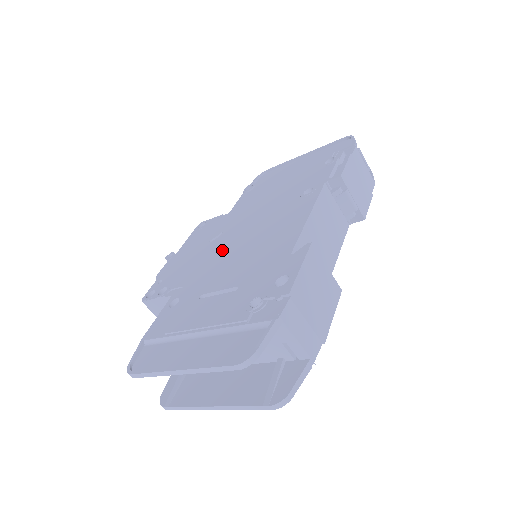
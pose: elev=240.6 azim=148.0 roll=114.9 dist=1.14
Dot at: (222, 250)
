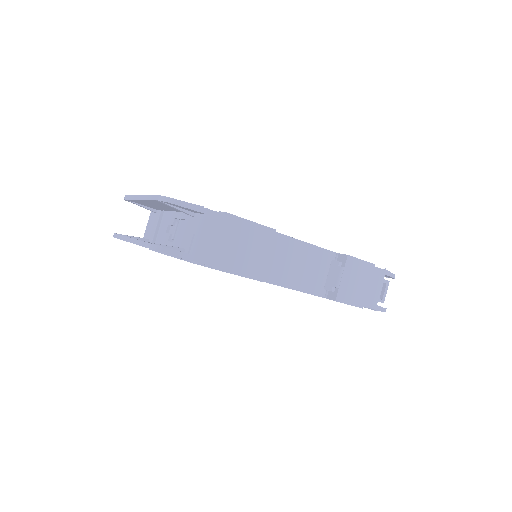
Dot at: occluded
